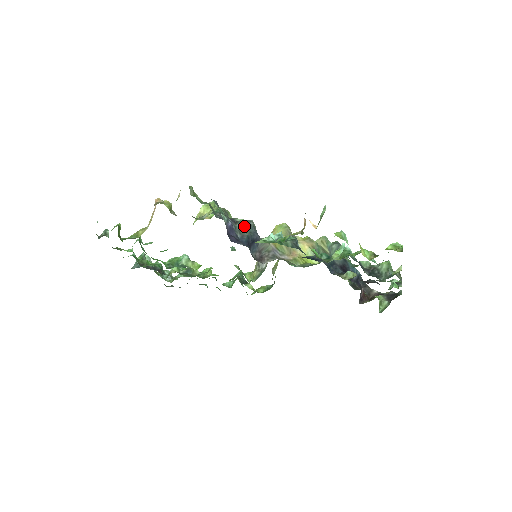
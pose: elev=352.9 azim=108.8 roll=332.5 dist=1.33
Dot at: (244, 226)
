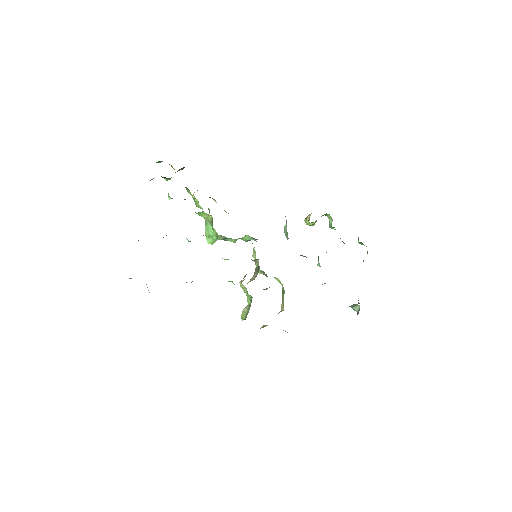
Dot at: occluded
